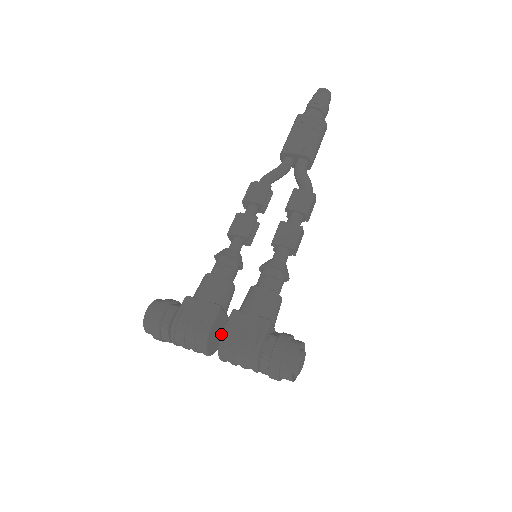
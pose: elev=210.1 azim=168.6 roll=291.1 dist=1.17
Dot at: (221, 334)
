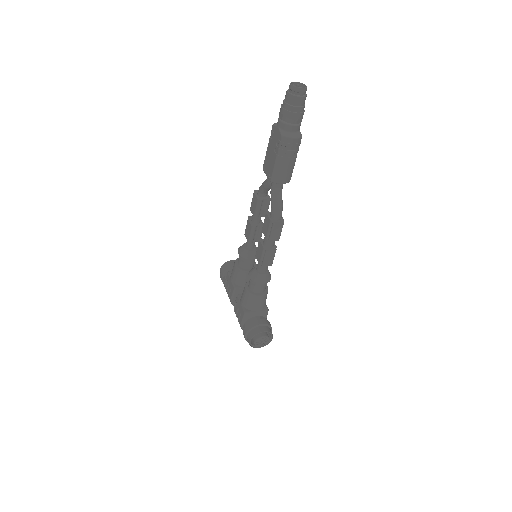
Dot at: (234, 306)
